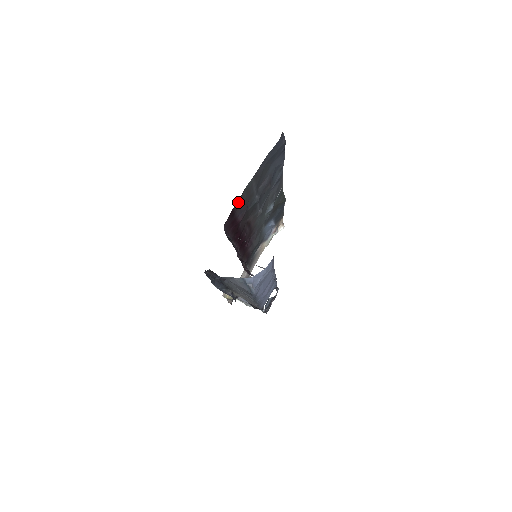
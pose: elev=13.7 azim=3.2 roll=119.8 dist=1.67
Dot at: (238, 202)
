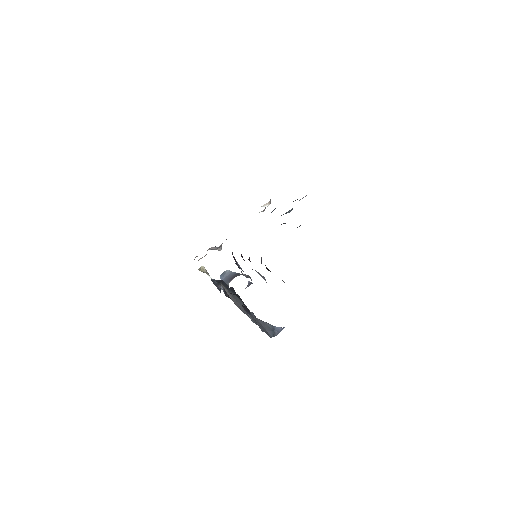
Dot at: occluded
